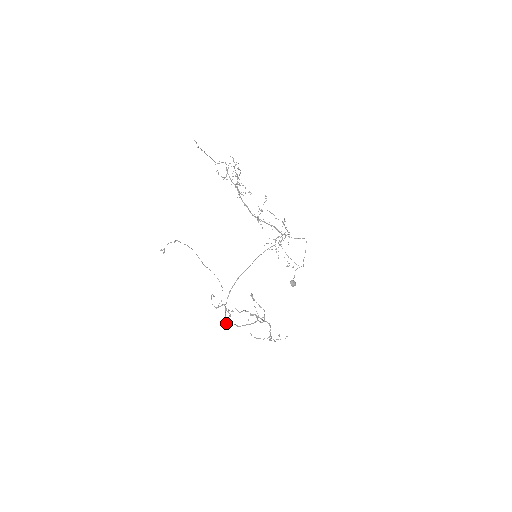
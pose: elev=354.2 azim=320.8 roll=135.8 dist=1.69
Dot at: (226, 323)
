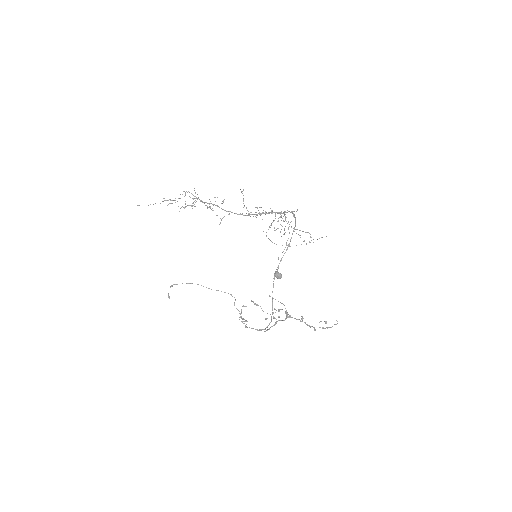
Dot at: (265, 328)
